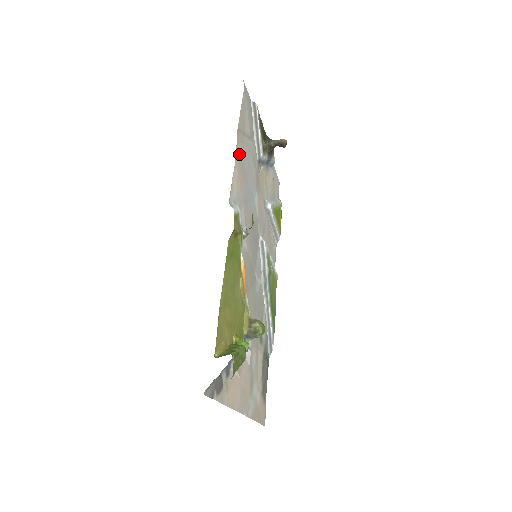
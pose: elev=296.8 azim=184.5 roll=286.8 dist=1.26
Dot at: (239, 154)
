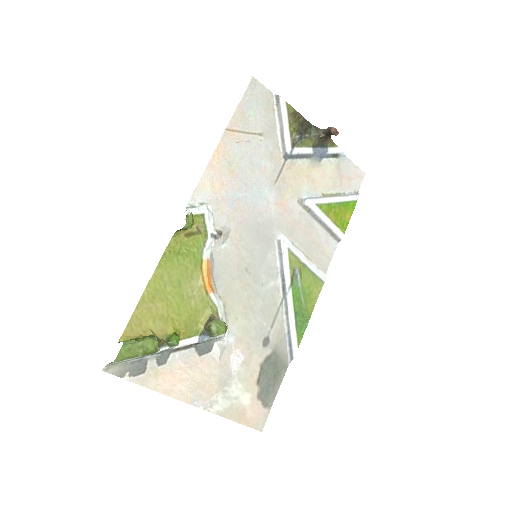
Dot at: (224, 155)
